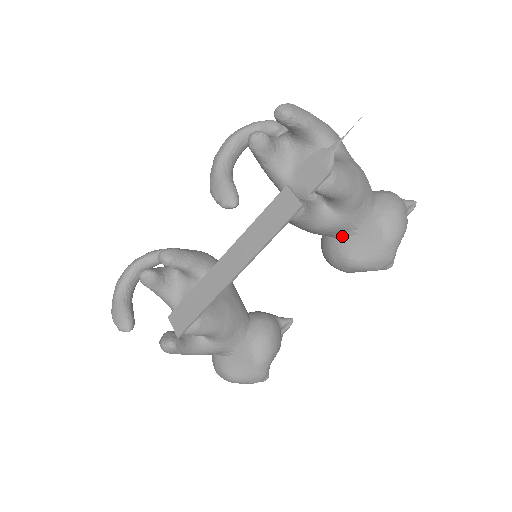
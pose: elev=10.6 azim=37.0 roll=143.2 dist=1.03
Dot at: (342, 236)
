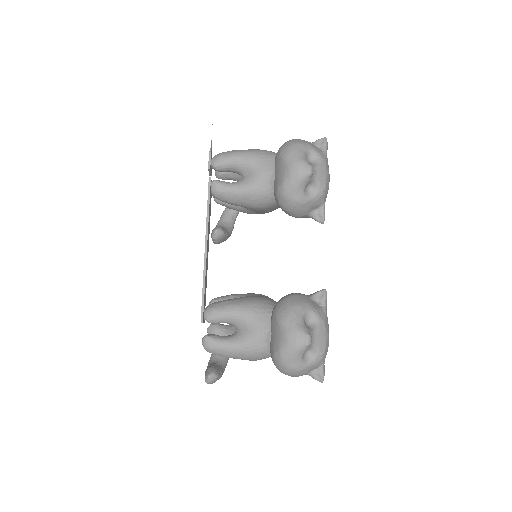
Dot at: (272, 186)
